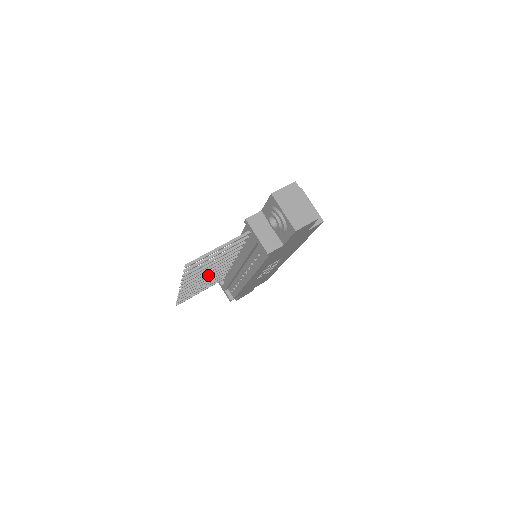
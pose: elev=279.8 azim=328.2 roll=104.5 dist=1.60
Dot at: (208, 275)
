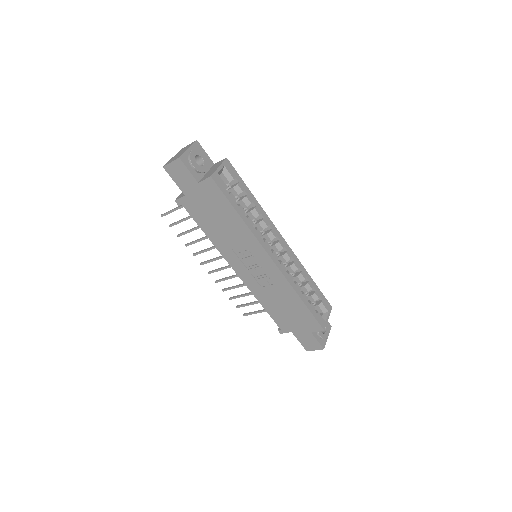
Dot at: (227, 266)
